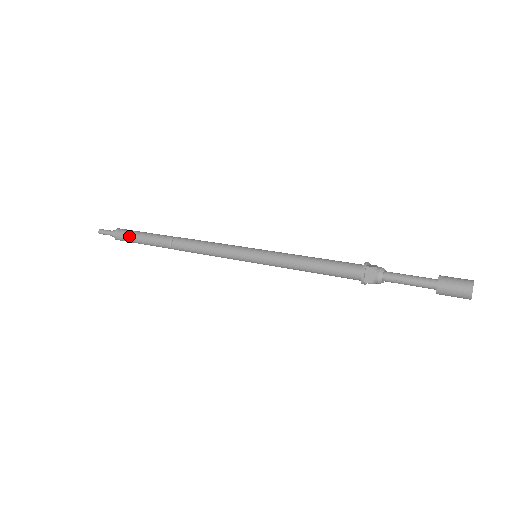
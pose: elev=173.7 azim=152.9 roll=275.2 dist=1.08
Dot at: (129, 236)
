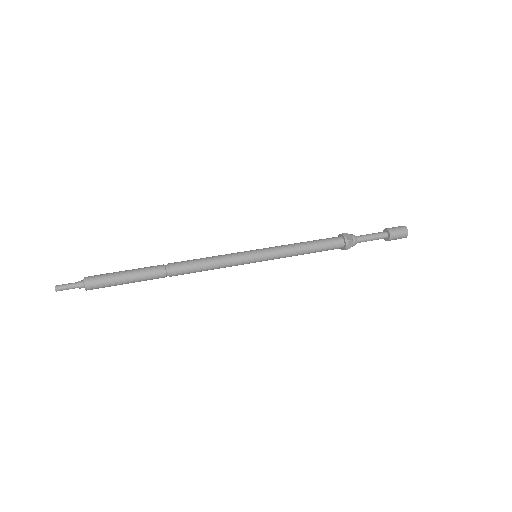
Dot at: (110, 284)
